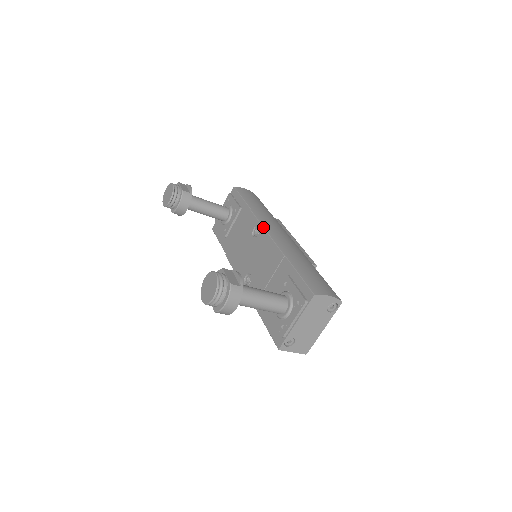
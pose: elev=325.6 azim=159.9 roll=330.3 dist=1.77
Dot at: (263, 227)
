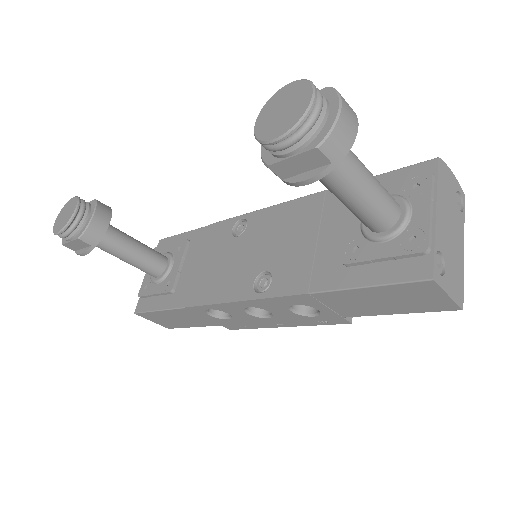
Dot at: occluded
